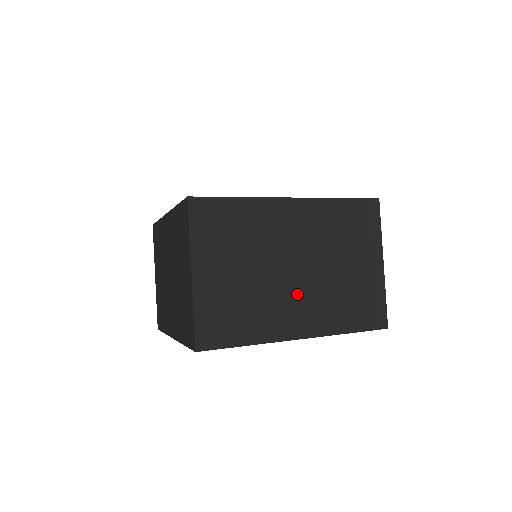
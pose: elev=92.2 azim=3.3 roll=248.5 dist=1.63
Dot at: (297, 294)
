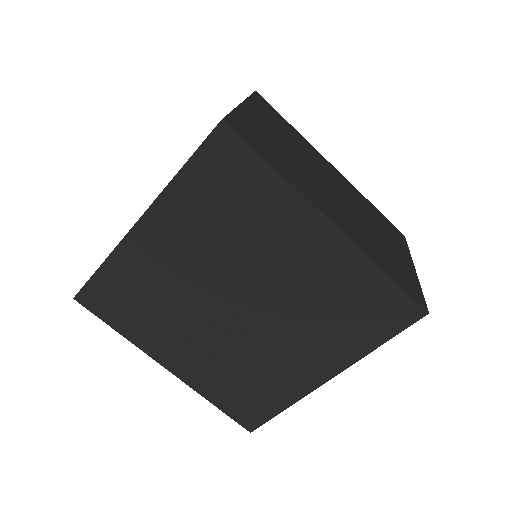
Dot at: (333, 201)
